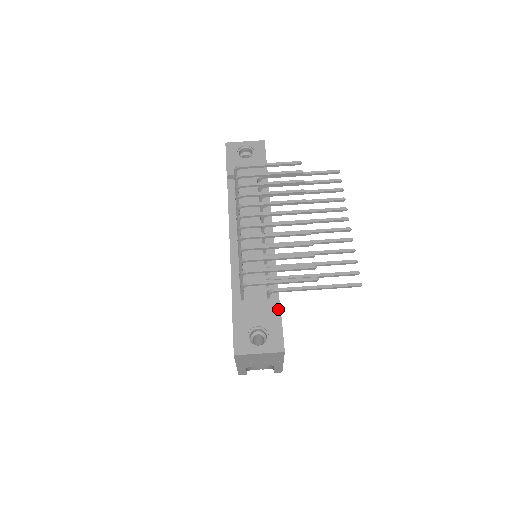
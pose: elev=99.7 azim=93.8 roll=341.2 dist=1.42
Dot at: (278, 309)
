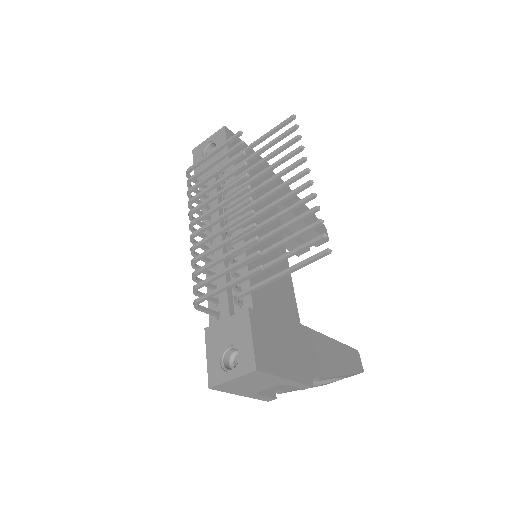
Dot at: (247, 318)
